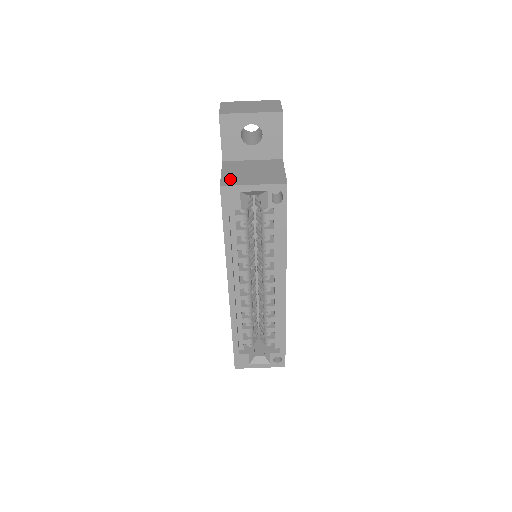
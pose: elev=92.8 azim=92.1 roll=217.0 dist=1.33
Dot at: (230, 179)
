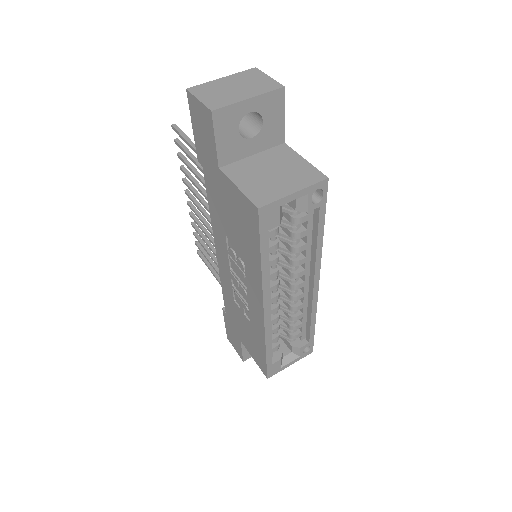
Dot at: (259, 193)
